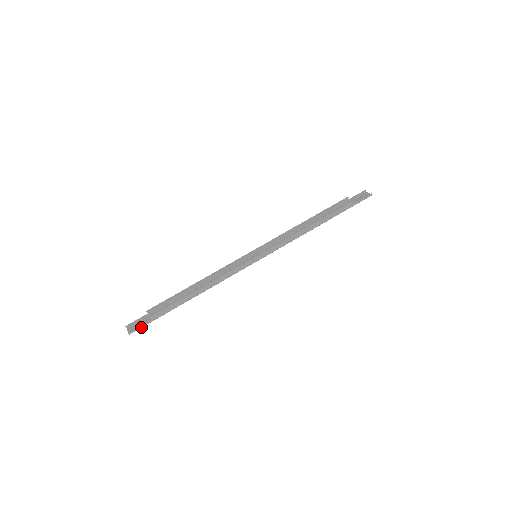
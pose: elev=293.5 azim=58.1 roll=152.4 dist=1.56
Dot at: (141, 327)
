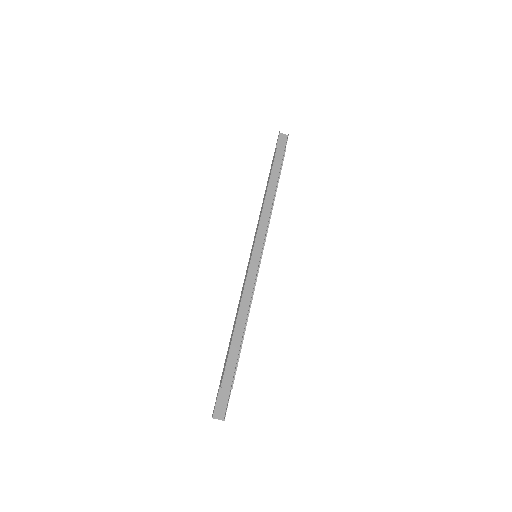
Dot at: (227, 404)
